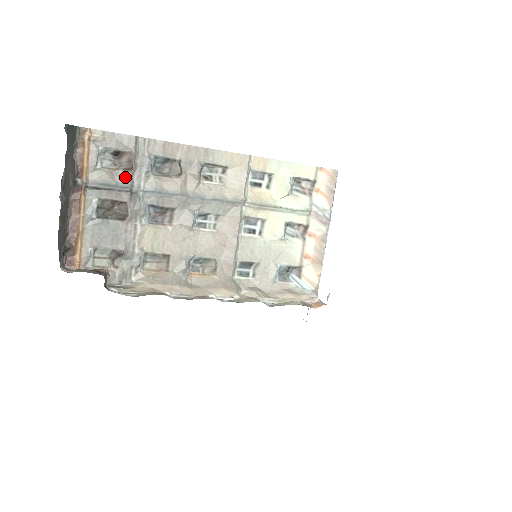
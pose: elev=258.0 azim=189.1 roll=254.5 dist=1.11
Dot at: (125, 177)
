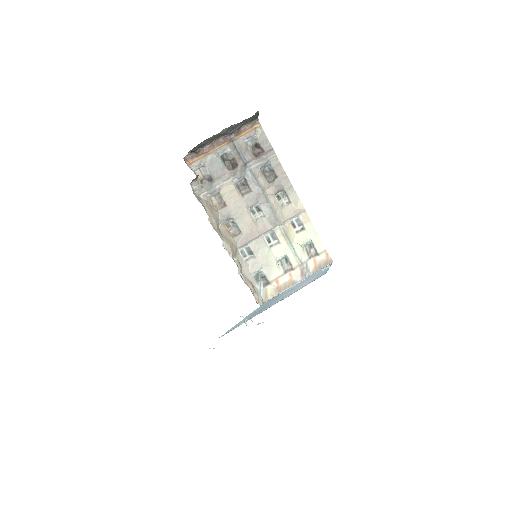
Dot at: (250, 156)
